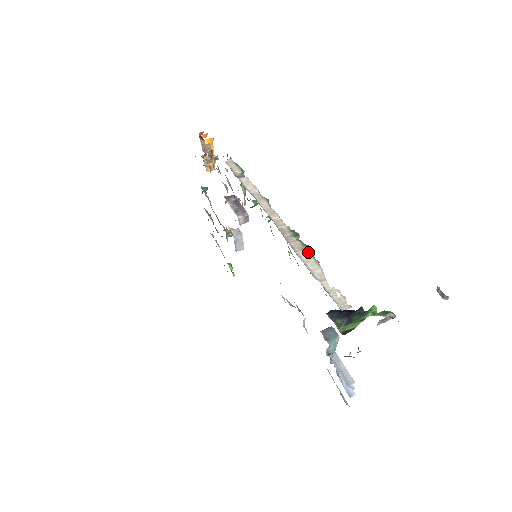
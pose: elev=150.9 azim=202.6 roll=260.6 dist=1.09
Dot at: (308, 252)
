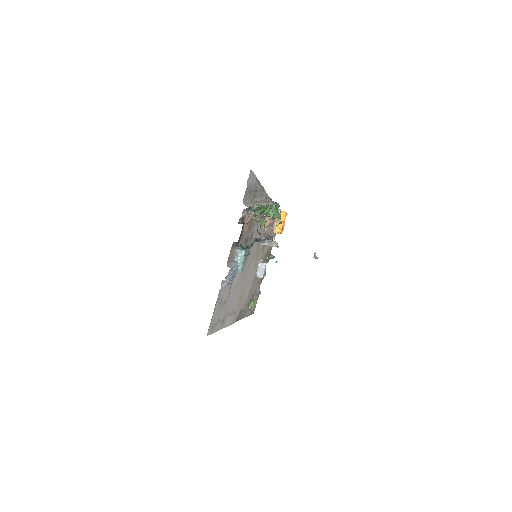
Dot at: (260, 206)
